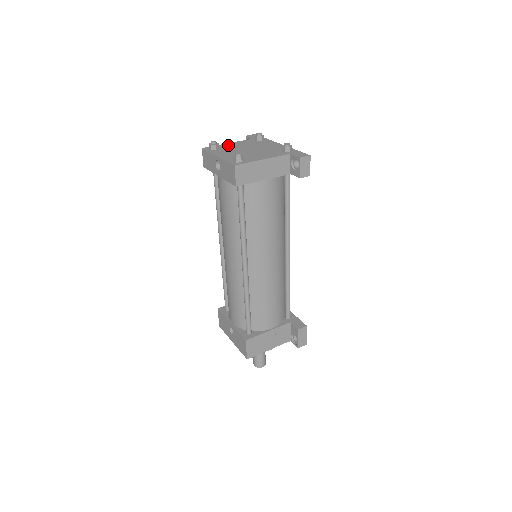
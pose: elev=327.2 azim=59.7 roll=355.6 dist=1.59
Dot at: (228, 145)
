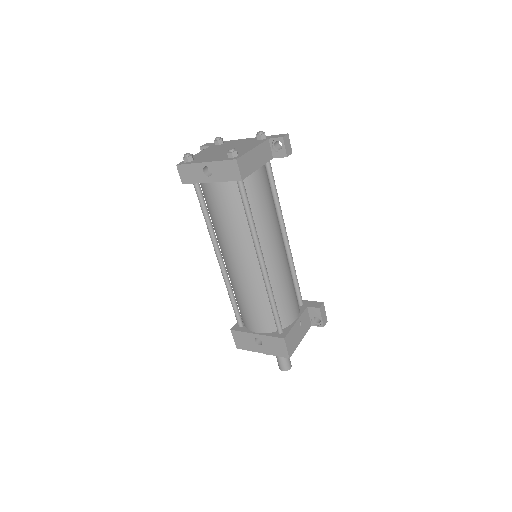
Dot at: (198, 155)
